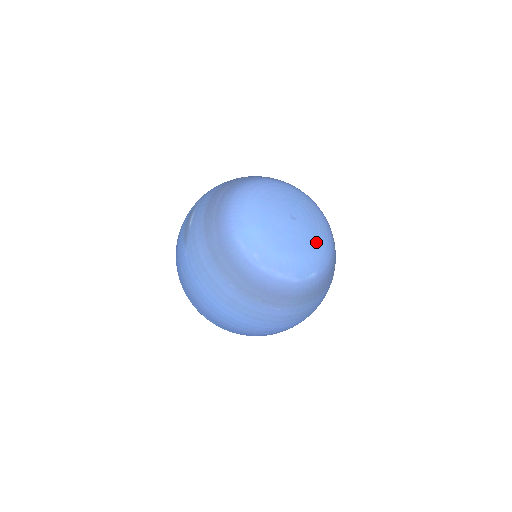
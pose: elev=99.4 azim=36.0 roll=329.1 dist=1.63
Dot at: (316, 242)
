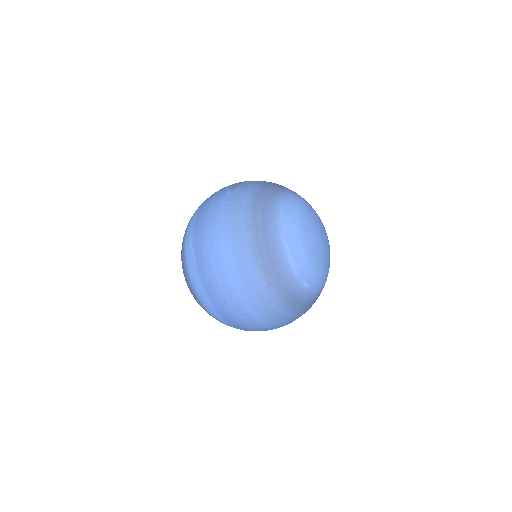
Dot at: (323, 267)
